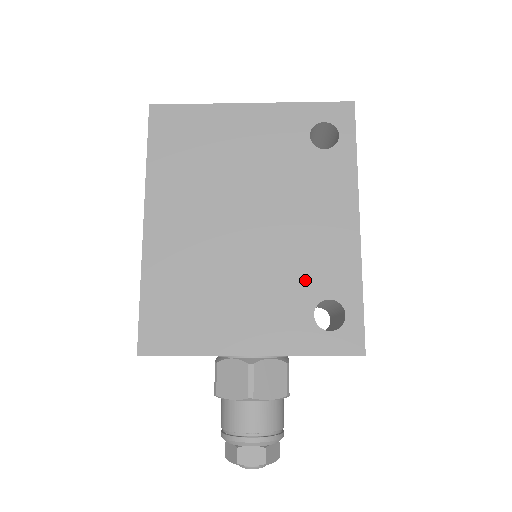
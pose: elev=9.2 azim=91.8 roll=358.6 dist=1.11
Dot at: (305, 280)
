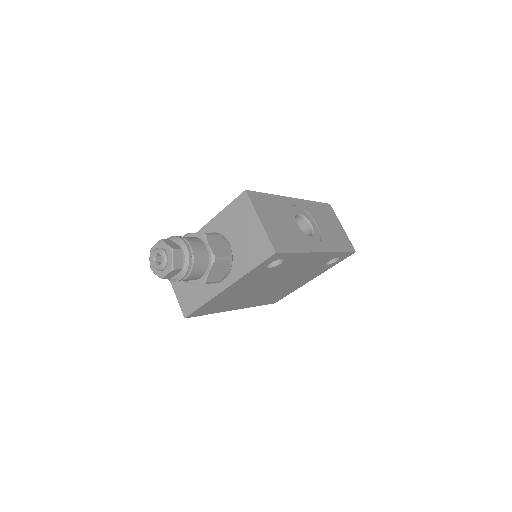
Dot at: occluded
